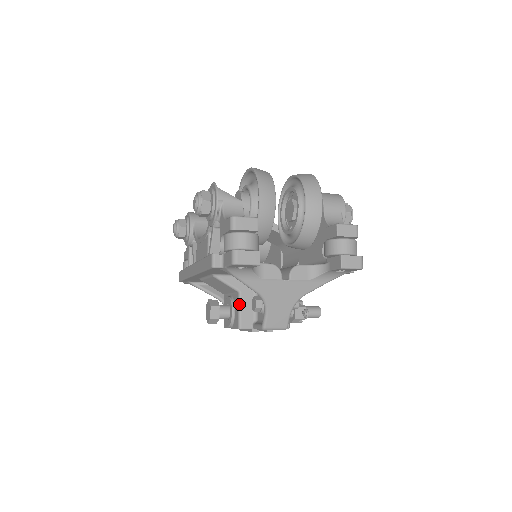
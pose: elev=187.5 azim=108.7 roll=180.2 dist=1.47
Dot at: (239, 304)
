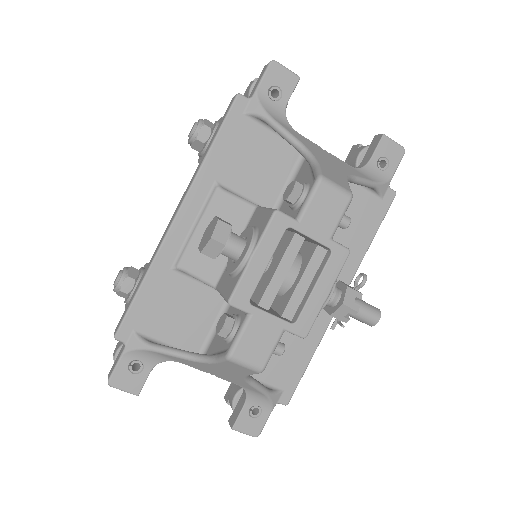
Dot at: (263, 207)
